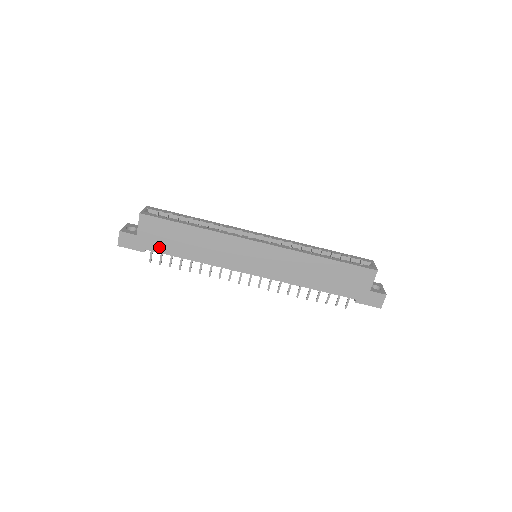
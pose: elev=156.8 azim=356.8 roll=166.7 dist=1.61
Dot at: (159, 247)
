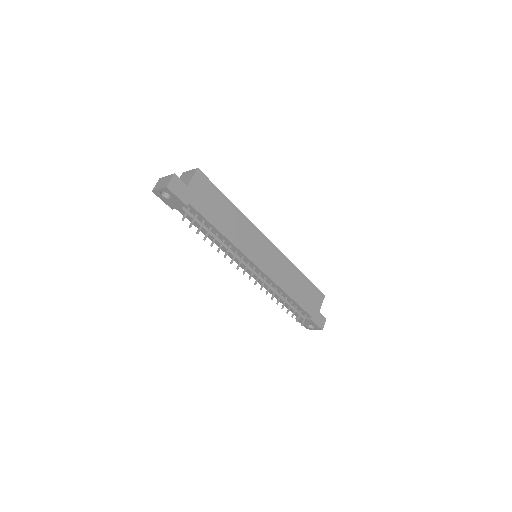
Dot at: (201, 207)
